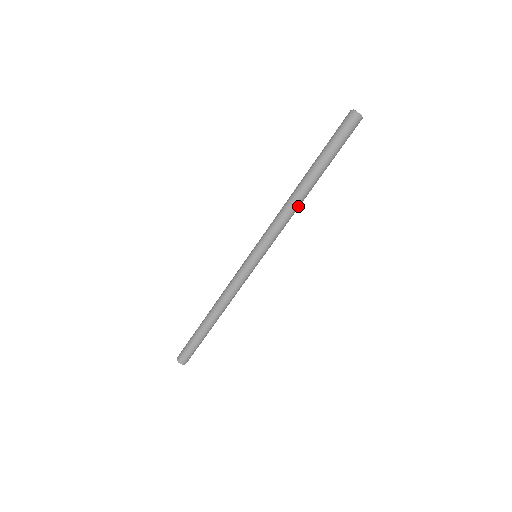
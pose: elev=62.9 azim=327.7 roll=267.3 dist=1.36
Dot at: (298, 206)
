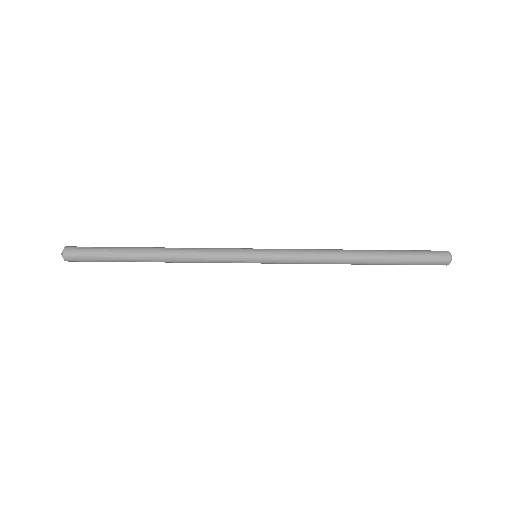
Dot at: (337, 262)
